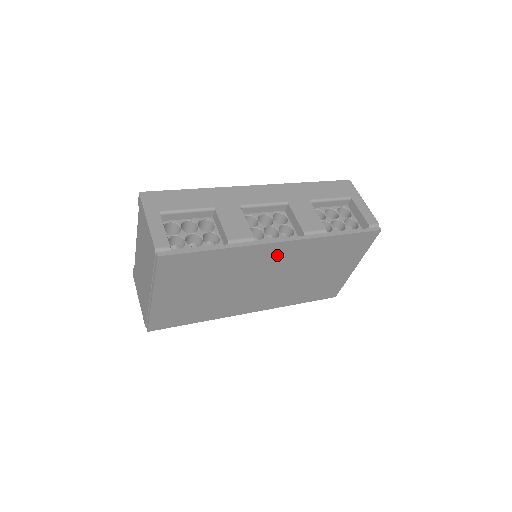
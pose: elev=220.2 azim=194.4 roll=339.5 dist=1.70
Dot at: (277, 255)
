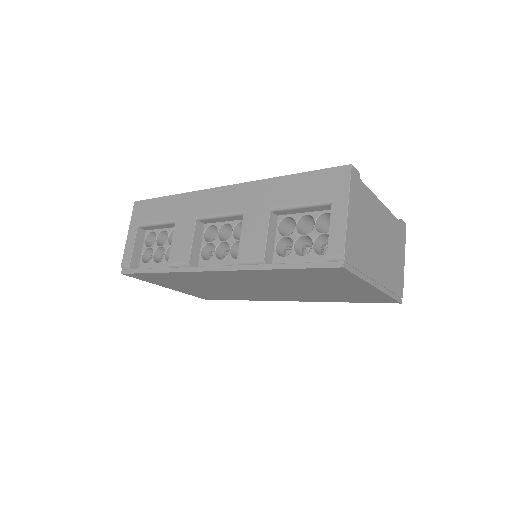
Dot at: (228, 277)
